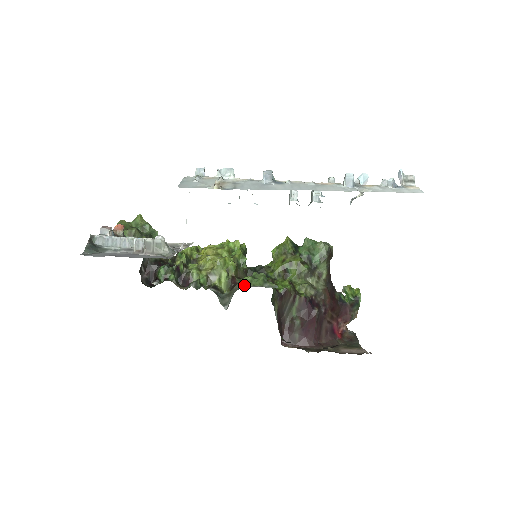
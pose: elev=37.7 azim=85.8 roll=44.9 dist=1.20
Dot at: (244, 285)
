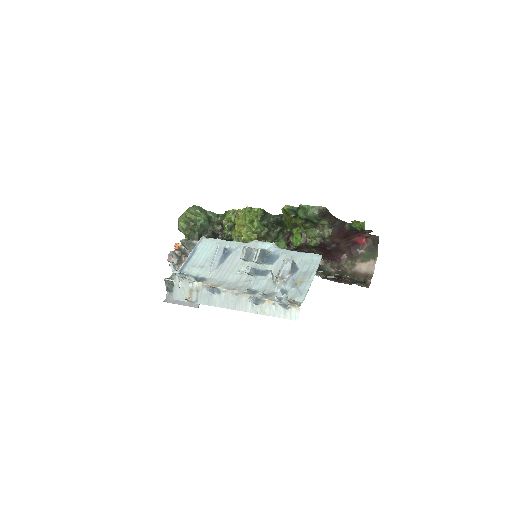
Dot at: occluded
